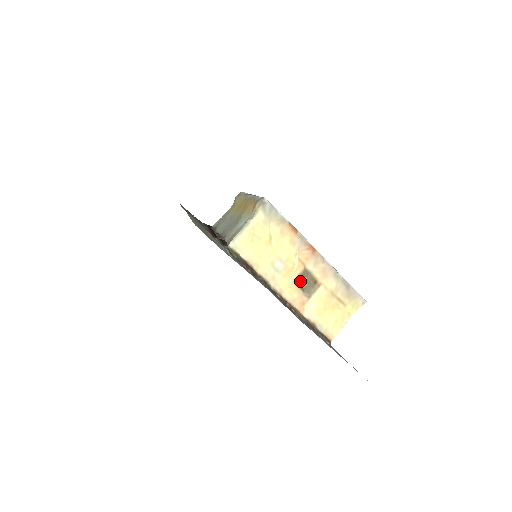
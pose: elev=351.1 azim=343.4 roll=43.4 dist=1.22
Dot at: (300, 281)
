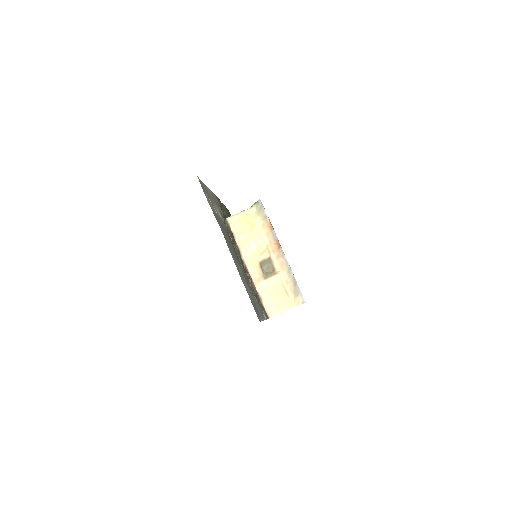
Dot at: (264, 264)
